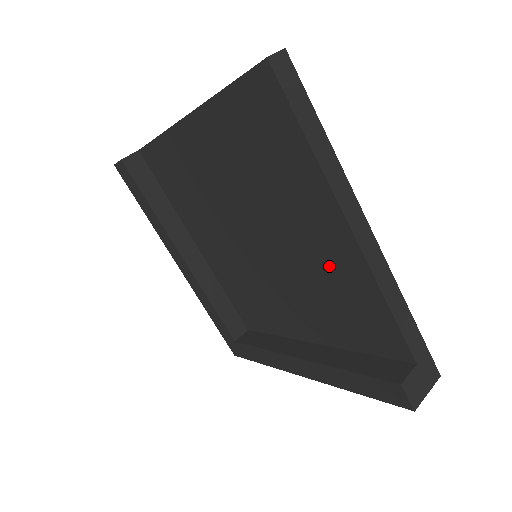
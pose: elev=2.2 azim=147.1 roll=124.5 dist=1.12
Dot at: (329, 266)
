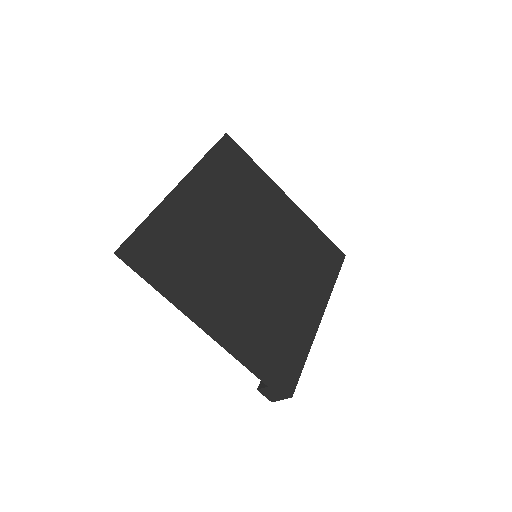
Dot at: occluded
